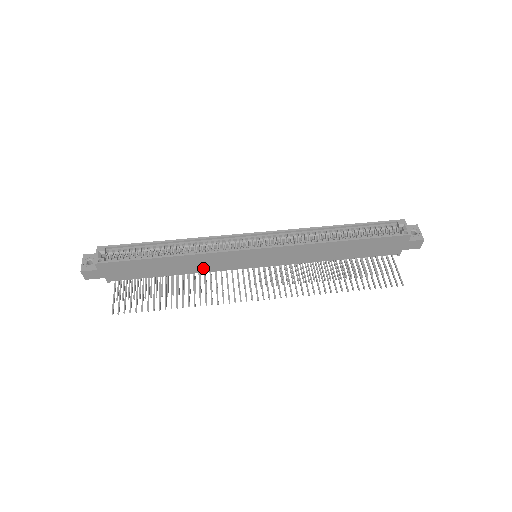
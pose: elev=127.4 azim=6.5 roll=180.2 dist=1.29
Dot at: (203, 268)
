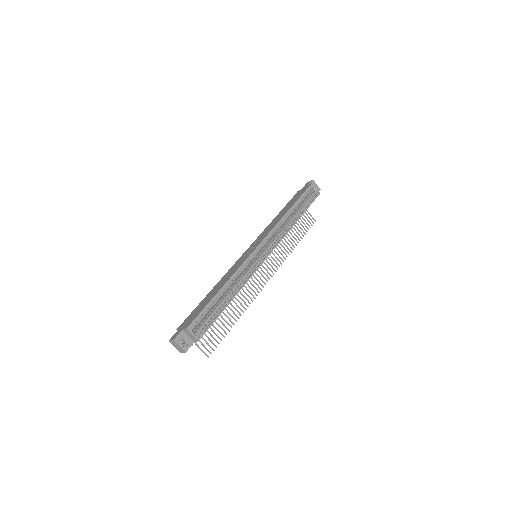
Dot at: occluded
